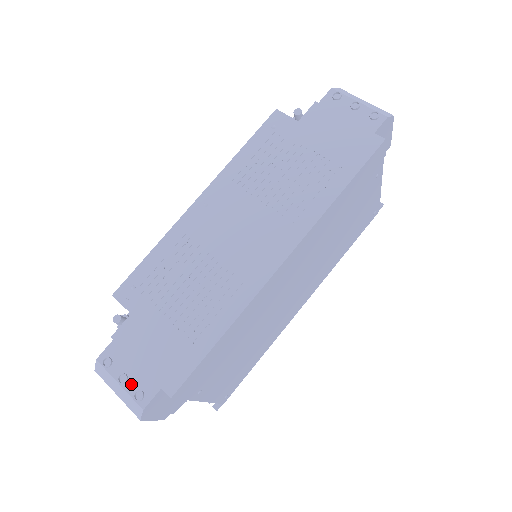
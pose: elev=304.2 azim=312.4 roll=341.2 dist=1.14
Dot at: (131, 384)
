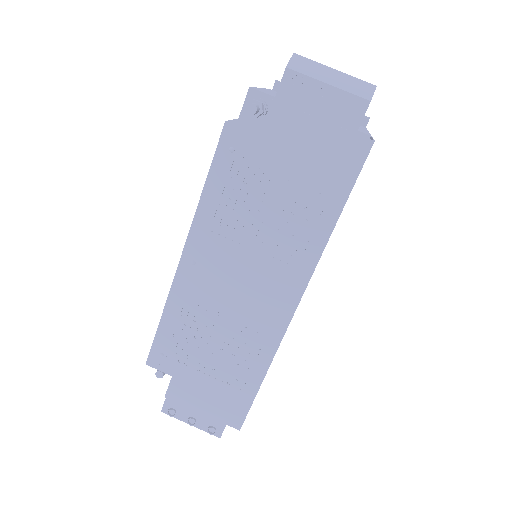
Dot at: (201, 423)
